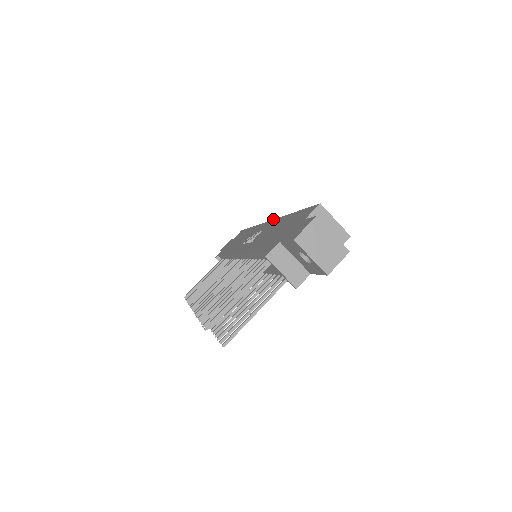
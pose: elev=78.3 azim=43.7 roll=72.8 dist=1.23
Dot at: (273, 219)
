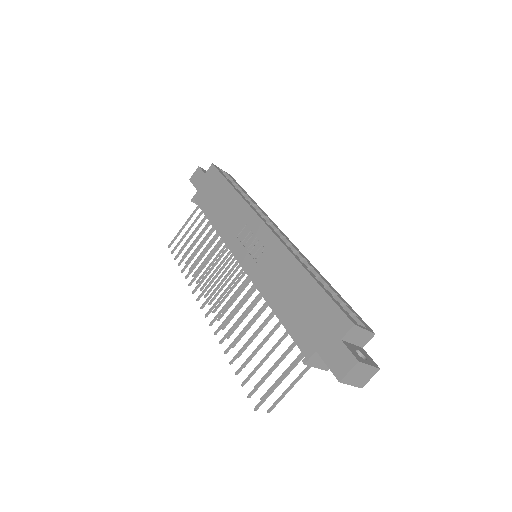
Dot at: (275, 235)
